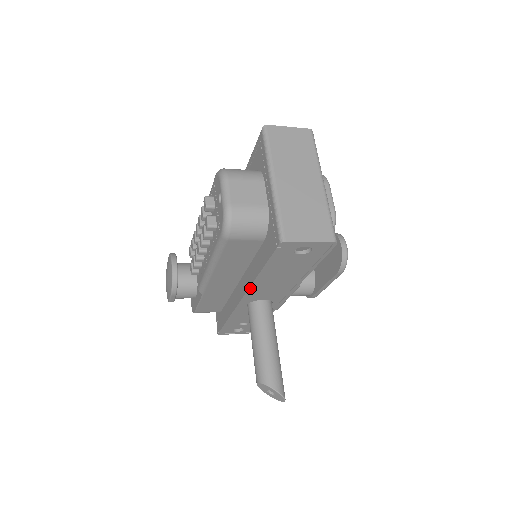
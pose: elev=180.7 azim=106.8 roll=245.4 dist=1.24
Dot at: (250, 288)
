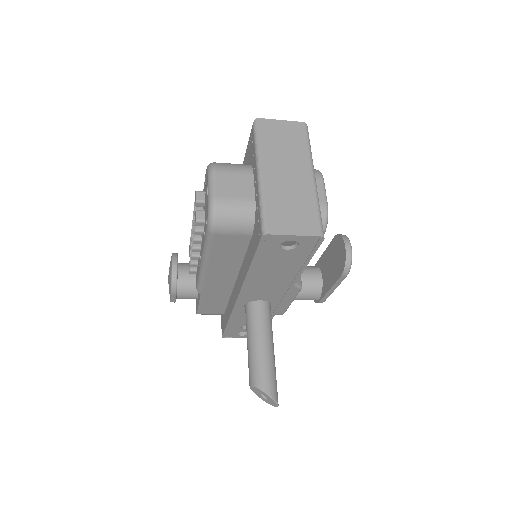
Dot at: (243, 286)
